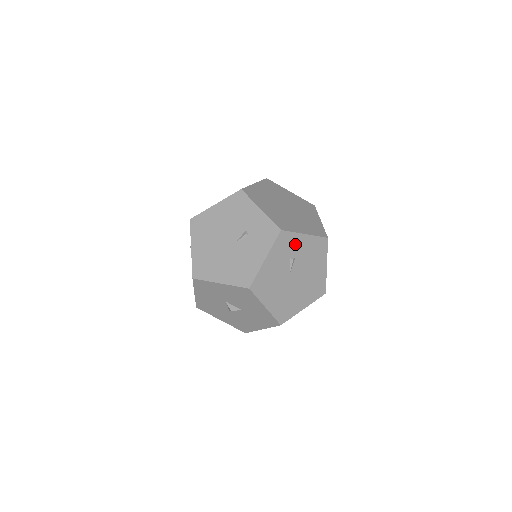
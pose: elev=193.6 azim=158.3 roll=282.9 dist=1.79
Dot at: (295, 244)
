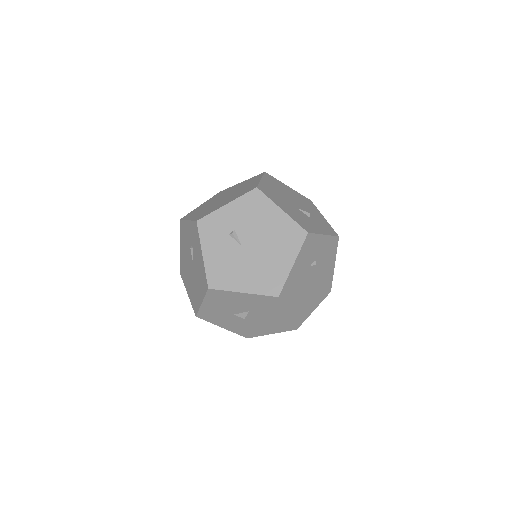
Dot at: (223, 220)
